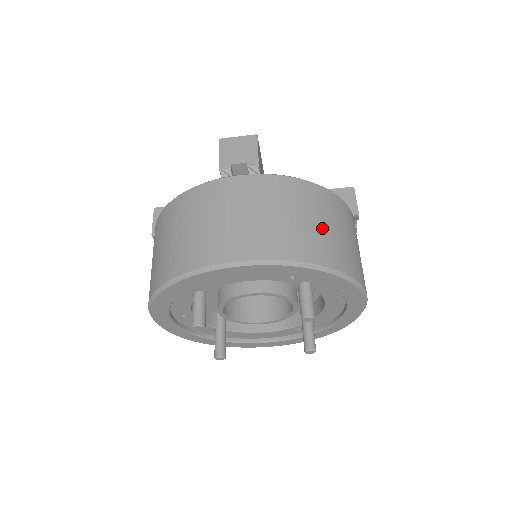
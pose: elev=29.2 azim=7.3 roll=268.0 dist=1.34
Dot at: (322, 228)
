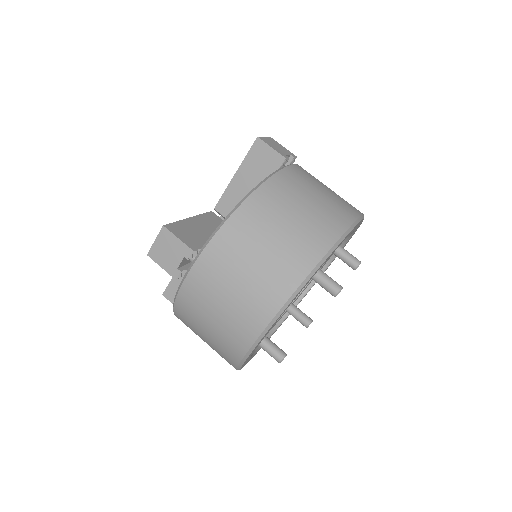
Dot at: (281, 239)
